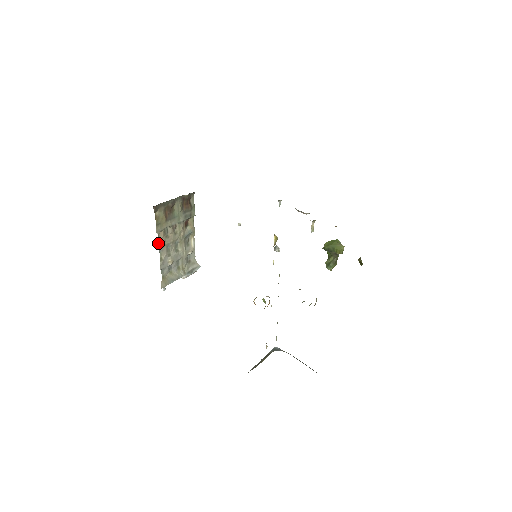
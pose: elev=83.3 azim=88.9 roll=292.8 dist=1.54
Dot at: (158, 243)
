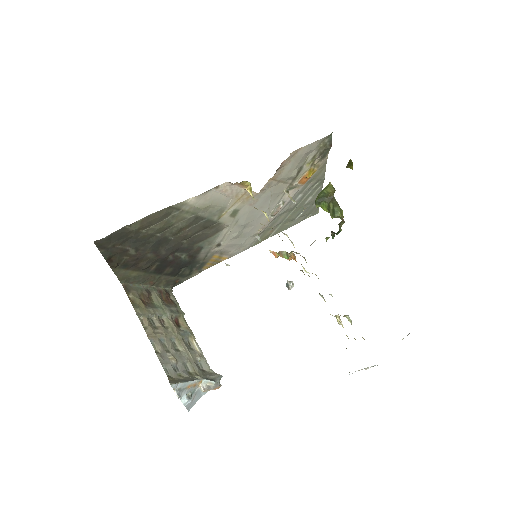
Dot at: occluded
